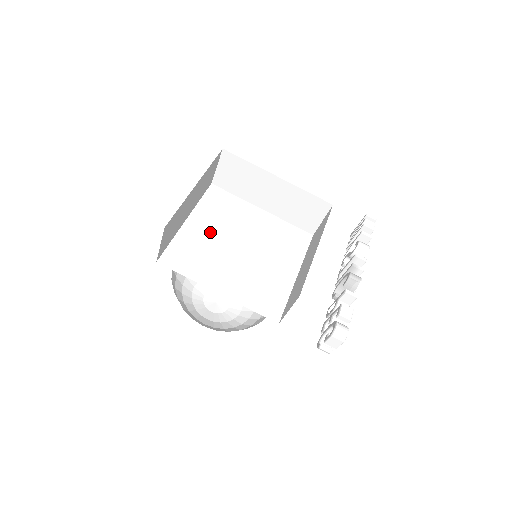
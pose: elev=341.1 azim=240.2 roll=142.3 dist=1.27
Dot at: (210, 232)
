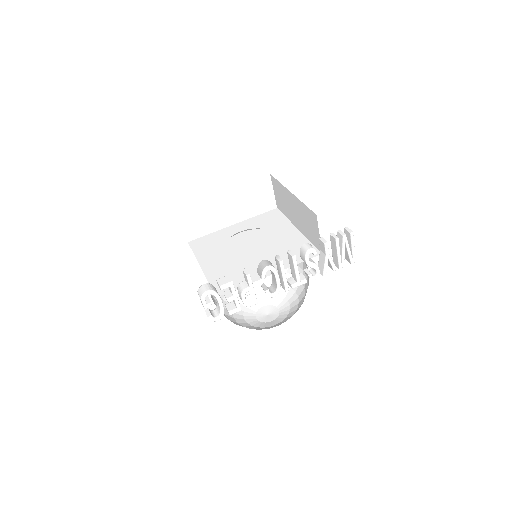
Dot at: (239, 234)
